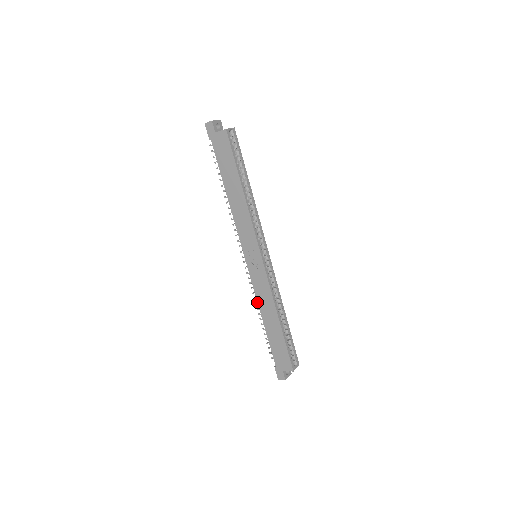
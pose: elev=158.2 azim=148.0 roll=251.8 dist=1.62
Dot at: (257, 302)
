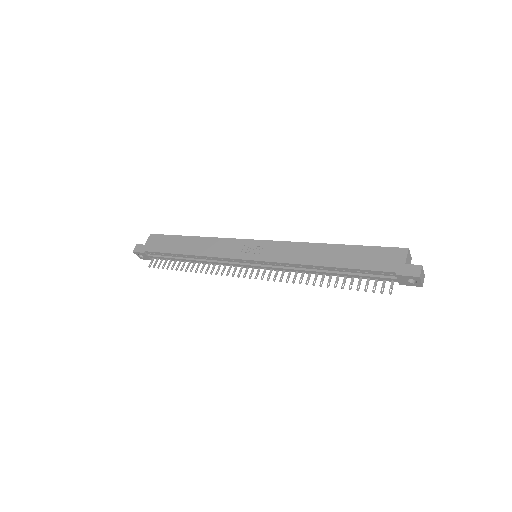
Dot at: (299, 265)
